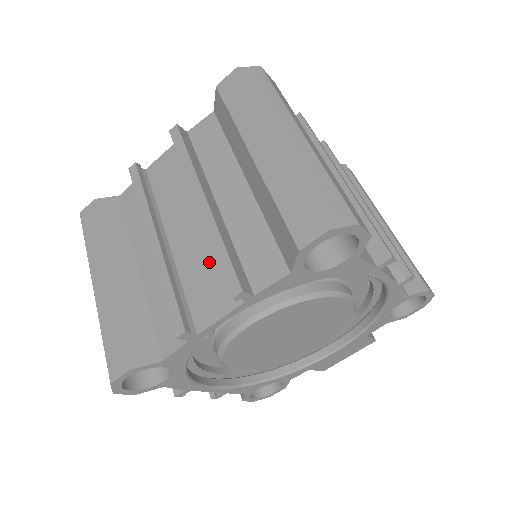
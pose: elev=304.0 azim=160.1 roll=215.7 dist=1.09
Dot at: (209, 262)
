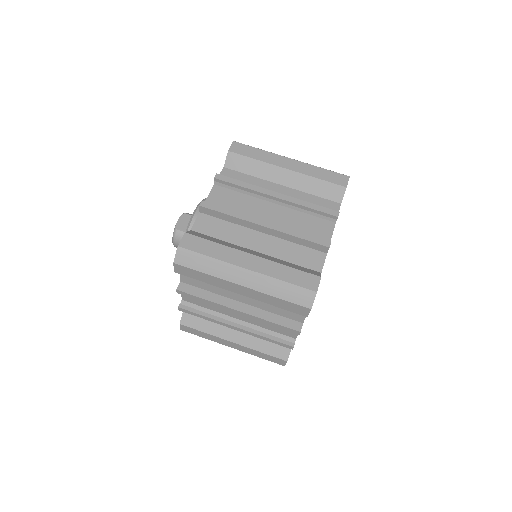
Dot at: (301, 221)
